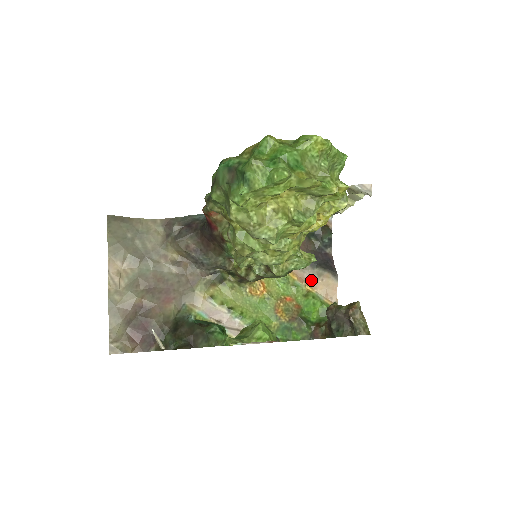
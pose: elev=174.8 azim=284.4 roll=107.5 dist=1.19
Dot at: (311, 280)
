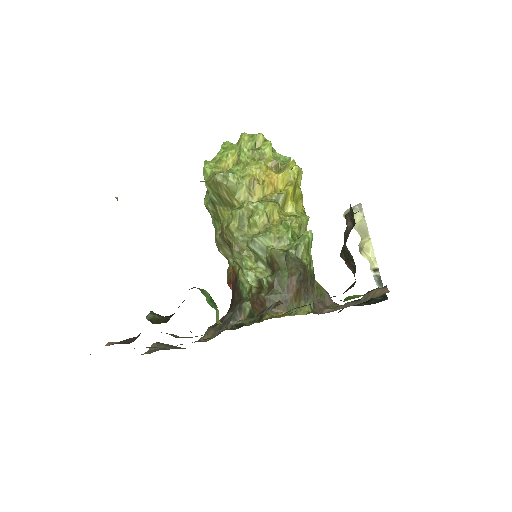
Dot at: occluded
